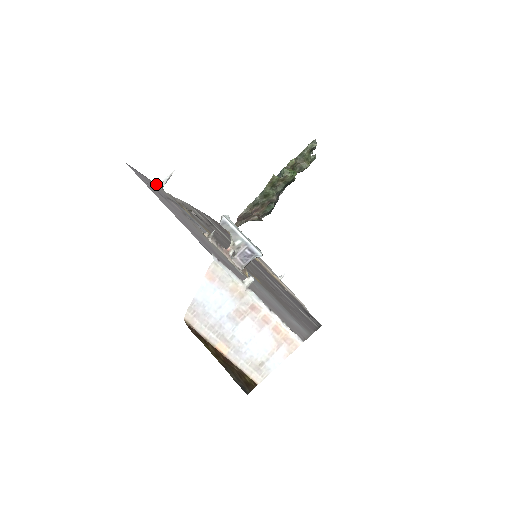
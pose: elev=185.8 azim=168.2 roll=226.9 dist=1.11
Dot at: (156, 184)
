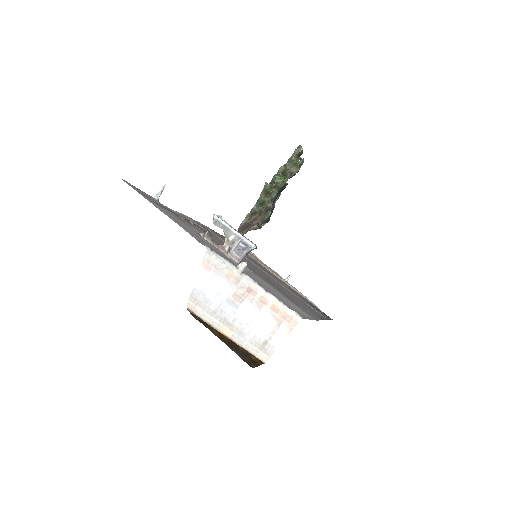
Dot at: (151, 197)
